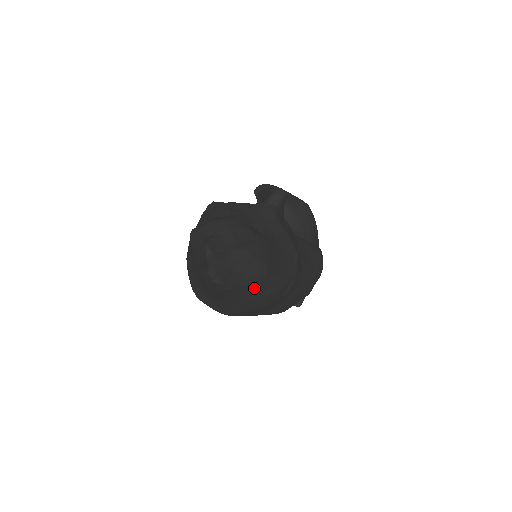
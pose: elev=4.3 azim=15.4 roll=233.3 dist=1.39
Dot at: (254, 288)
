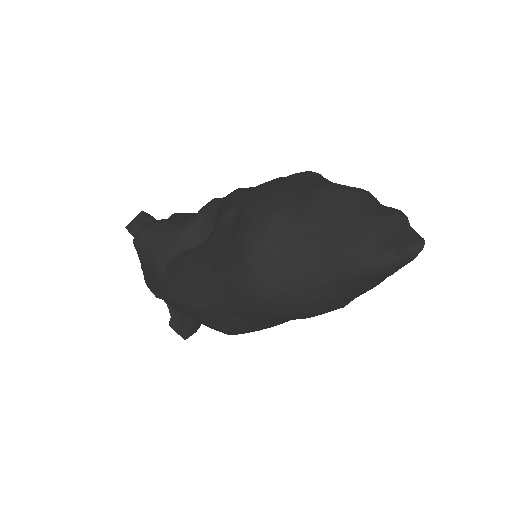
Dot at: (368, 289)
